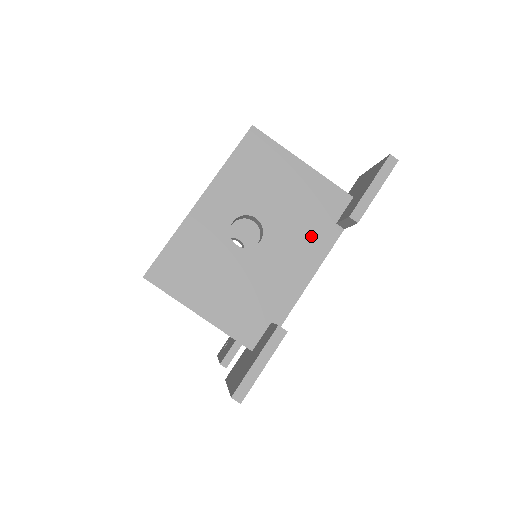
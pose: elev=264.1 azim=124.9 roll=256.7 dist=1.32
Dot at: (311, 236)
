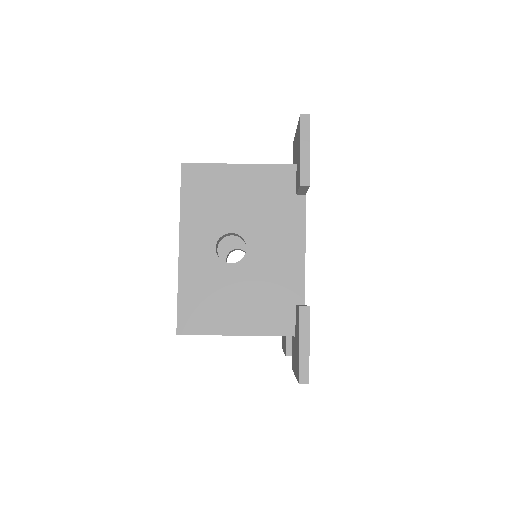
Dot at: (283, 218)
